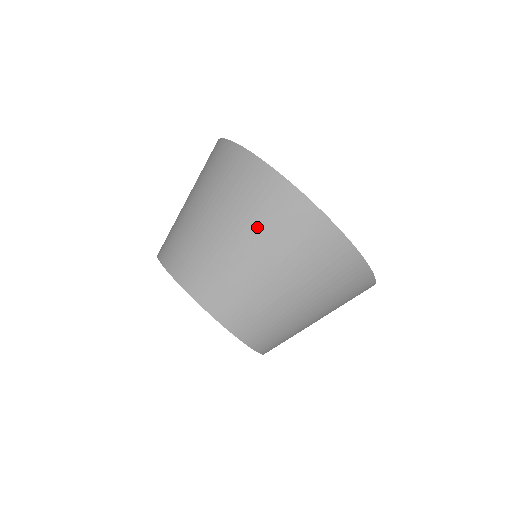
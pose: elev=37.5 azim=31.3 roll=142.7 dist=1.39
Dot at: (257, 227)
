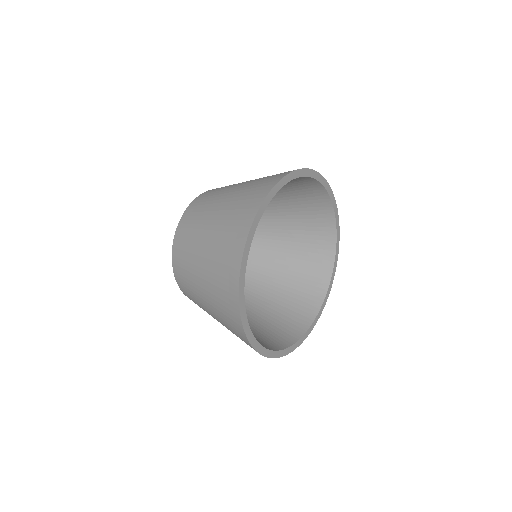
Dot at: (212, 286)
